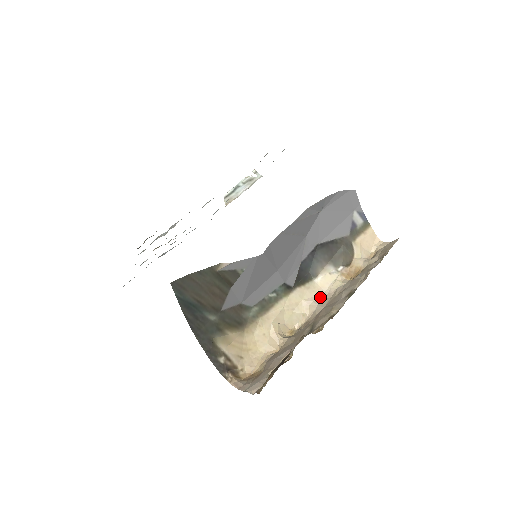
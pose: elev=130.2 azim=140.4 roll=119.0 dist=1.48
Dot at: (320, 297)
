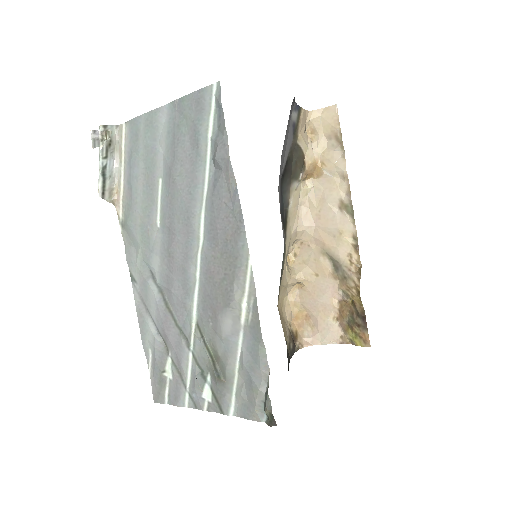
Dot at: (298, 215)
